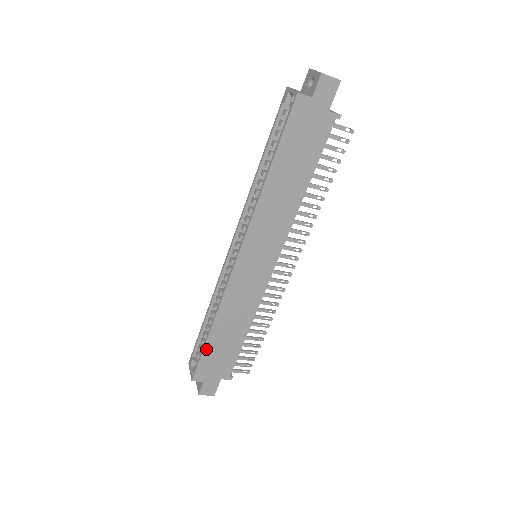
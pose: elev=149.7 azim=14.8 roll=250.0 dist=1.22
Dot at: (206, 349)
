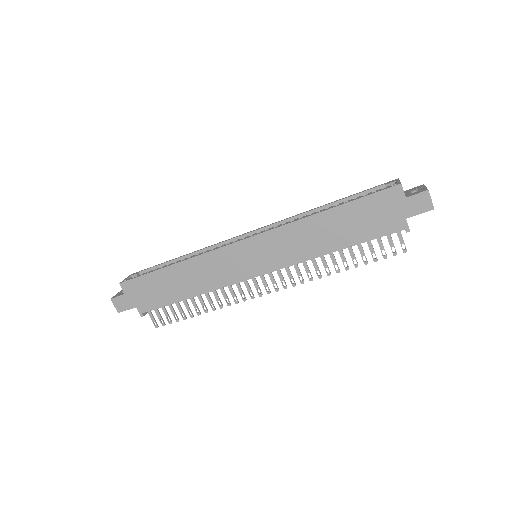
Dot at: (154, 274)
